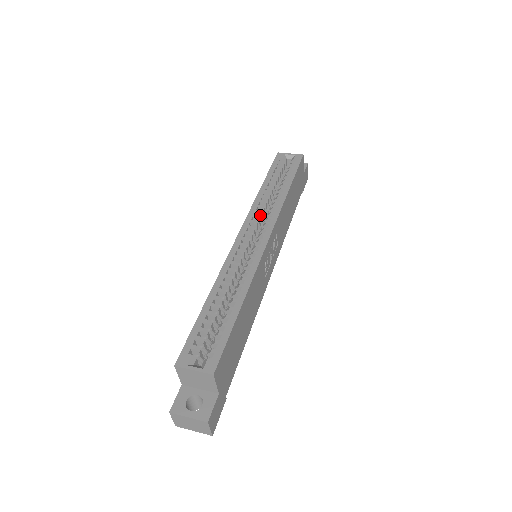
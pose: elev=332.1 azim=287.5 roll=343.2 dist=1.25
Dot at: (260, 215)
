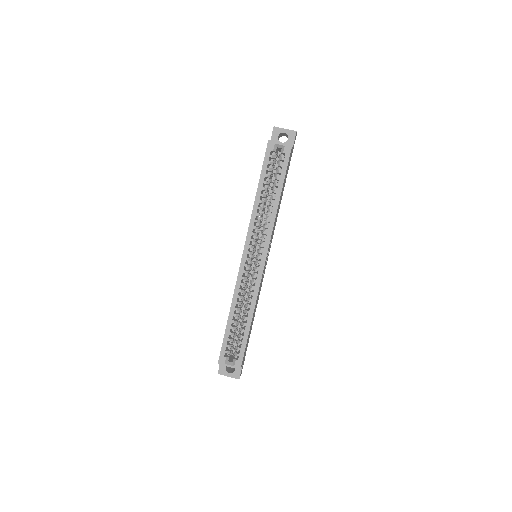
Dot at: occluded
